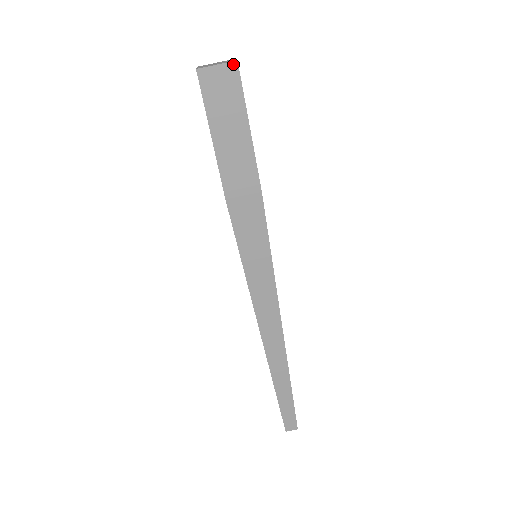
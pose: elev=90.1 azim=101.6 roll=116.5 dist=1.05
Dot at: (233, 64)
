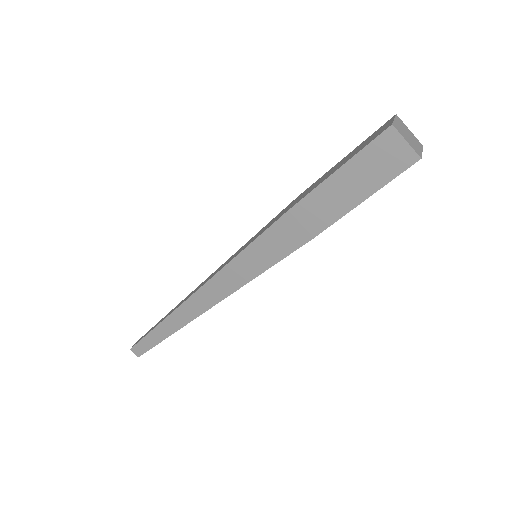
Dot at: (416, 156)
